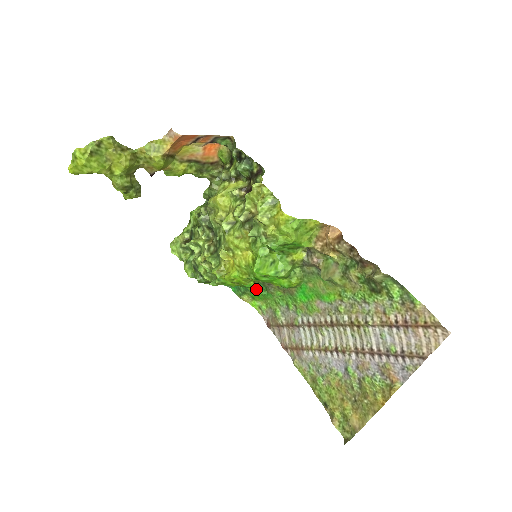
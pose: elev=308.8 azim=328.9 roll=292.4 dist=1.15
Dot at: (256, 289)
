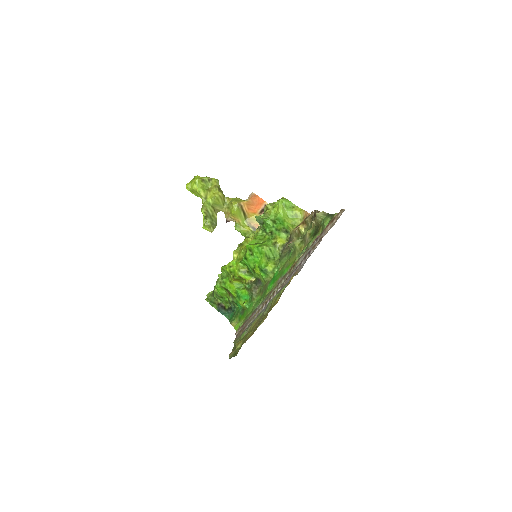
Dot at: (245, 301)
